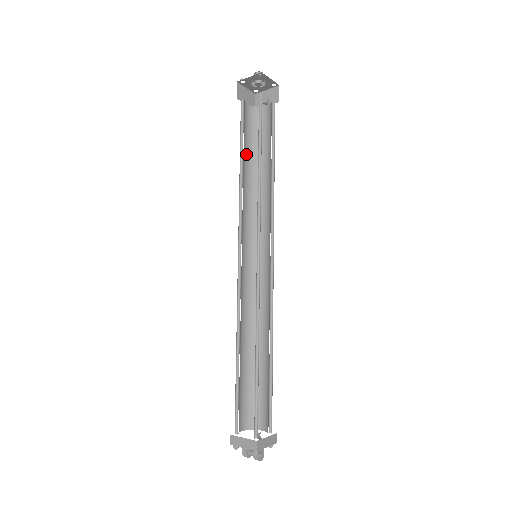
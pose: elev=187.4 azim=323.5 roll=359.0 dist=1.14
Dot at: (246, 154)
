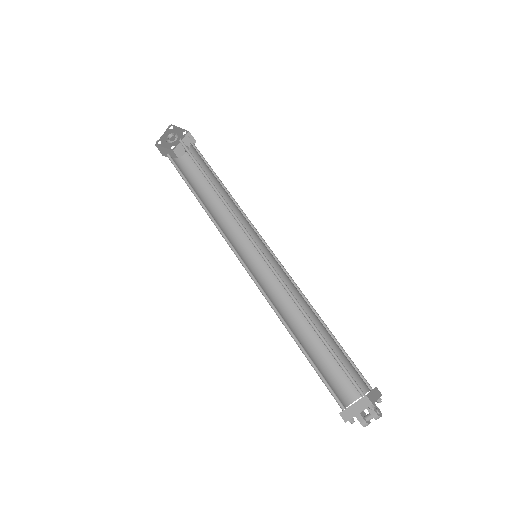
Dot at: (195, 191)
